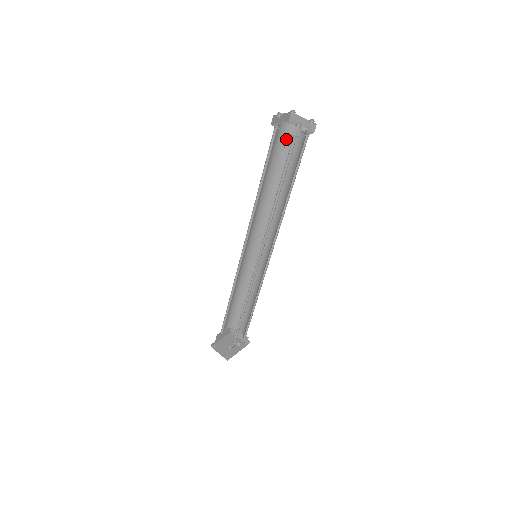
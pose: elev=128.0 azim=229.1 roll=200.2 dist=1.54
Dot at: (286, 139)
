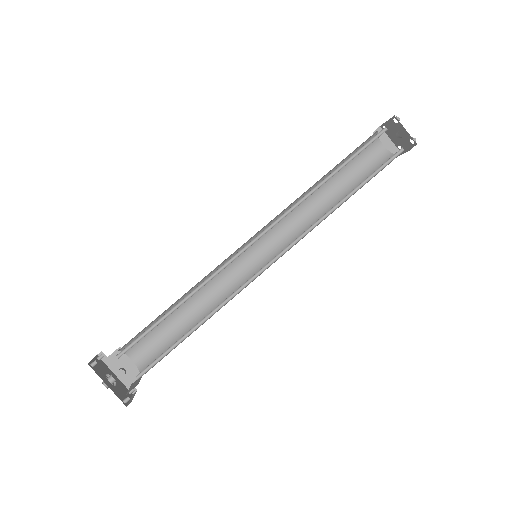
Dot at: (379, 165)
